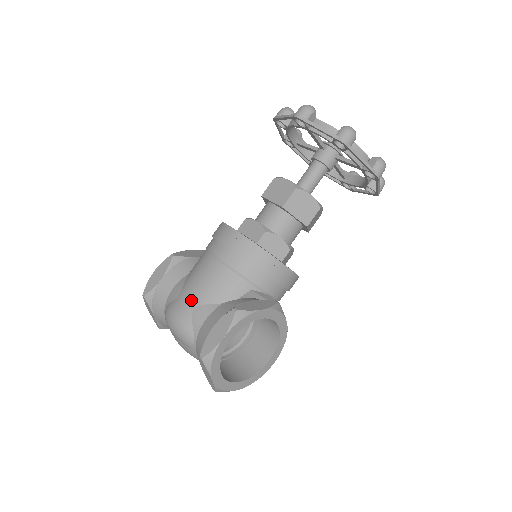
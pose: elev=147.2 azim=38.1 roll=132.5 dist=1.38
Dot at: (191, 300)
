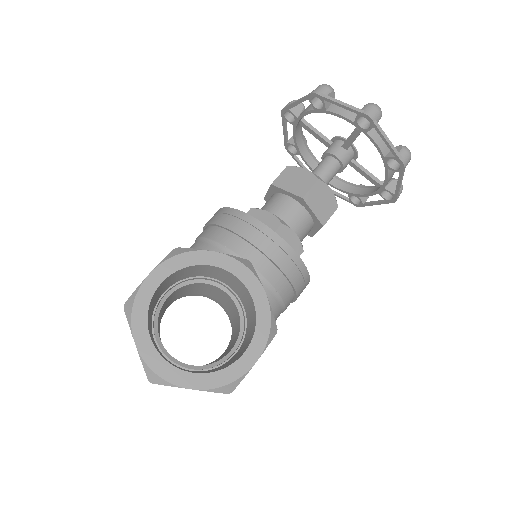
Dot at: occluded
